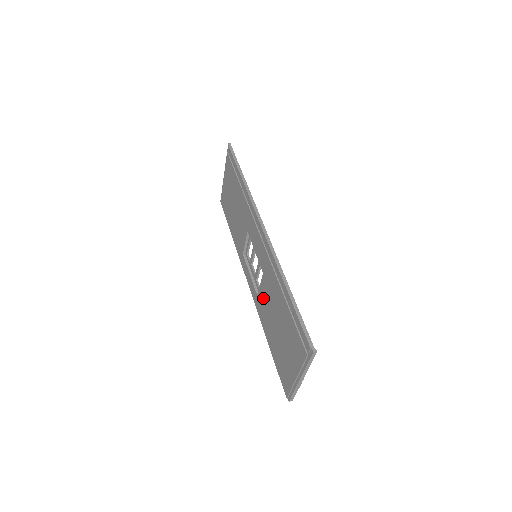
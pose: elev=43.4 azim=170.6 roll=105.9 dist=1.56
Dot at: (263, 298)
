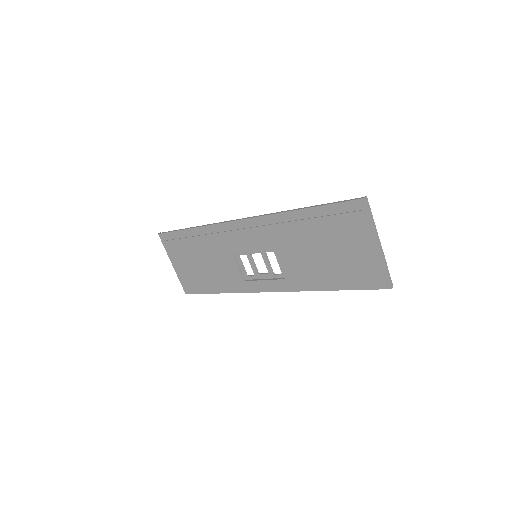
Dot at: (292, 266)
